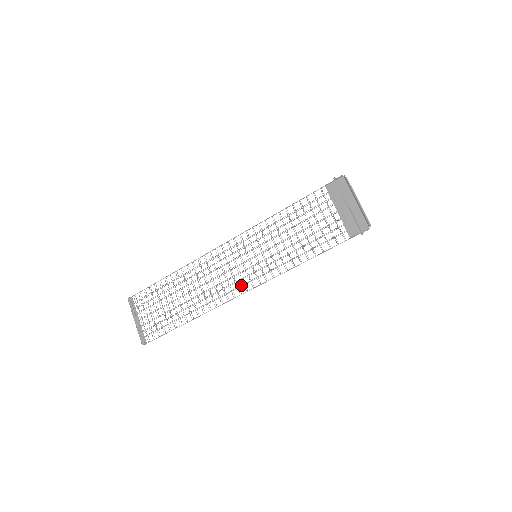
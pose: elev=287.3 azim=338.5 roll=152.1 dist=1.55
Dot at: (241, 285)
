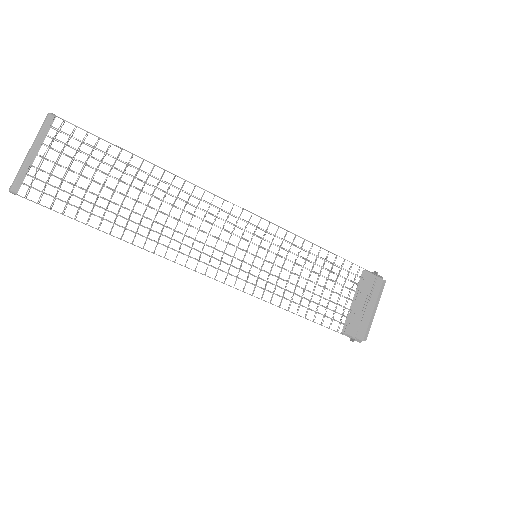
Dot at: occluded
